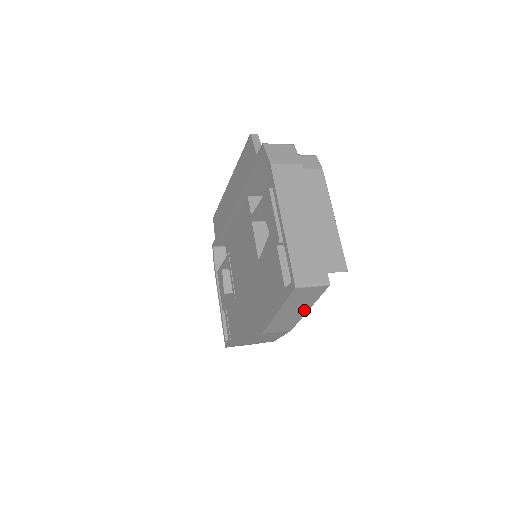
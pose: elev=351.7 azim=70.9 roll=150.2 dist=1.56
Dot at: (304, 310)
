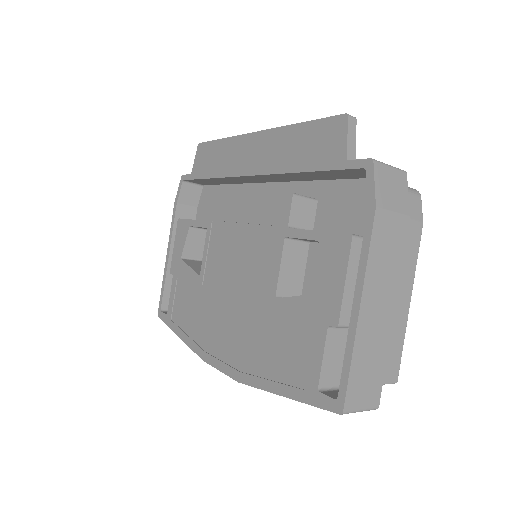
Dot at: occluded
